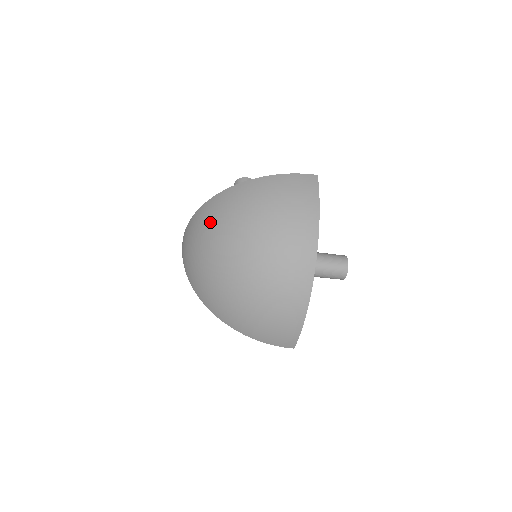
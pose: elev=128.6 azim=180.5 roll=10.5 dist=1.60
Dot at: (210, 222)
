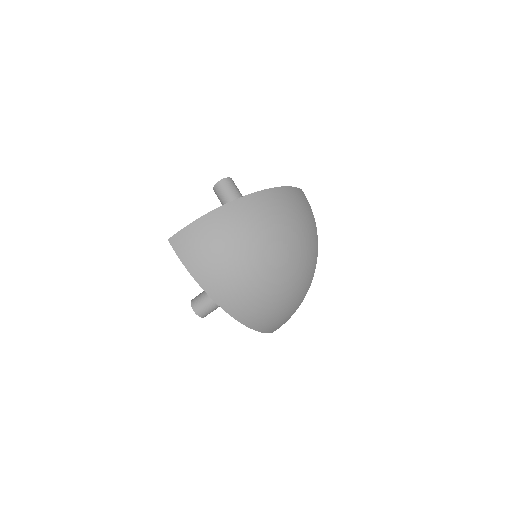
Dot at: (245, 226)
